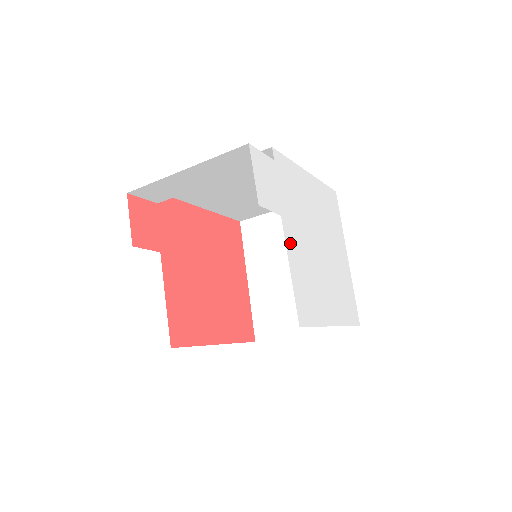
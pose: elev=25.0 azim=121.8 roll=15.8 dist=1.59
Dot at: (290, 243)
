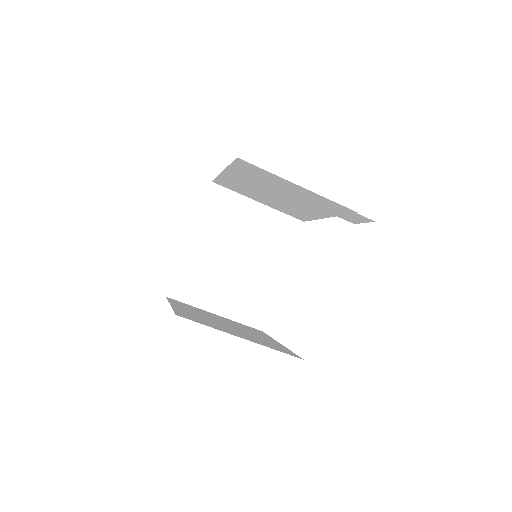
Dot at: occluded
